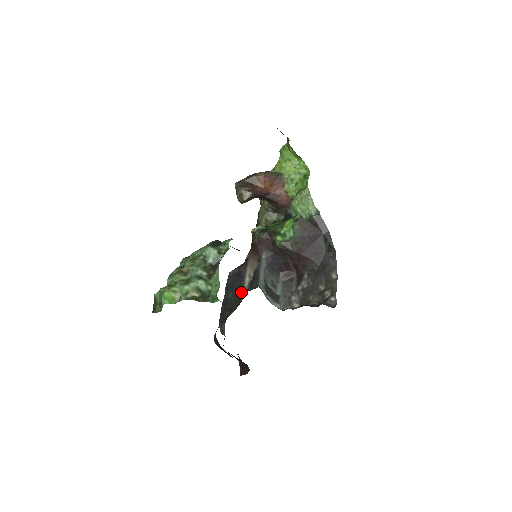
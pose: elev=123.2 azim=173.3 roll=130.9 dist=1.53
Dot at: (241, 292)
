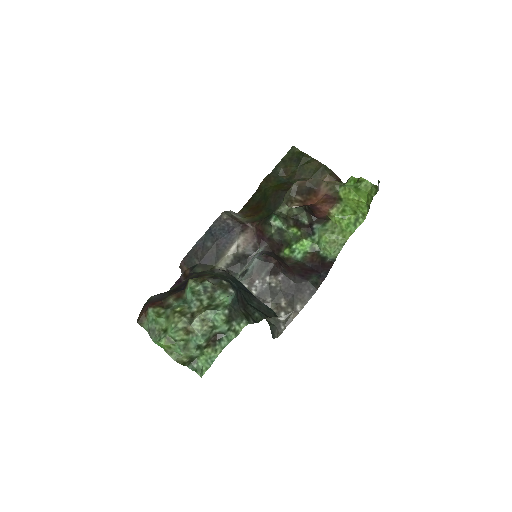
Dot at: (220, 256)
